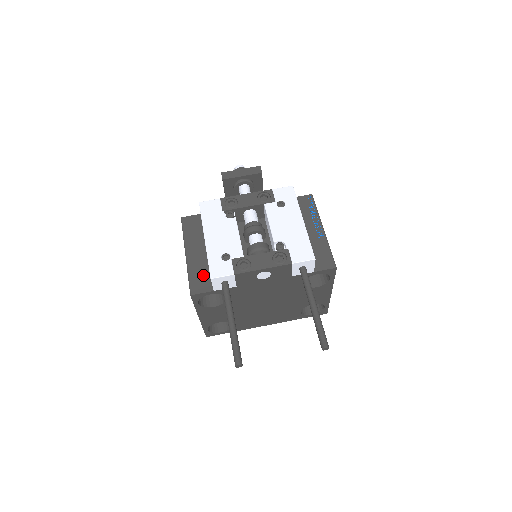
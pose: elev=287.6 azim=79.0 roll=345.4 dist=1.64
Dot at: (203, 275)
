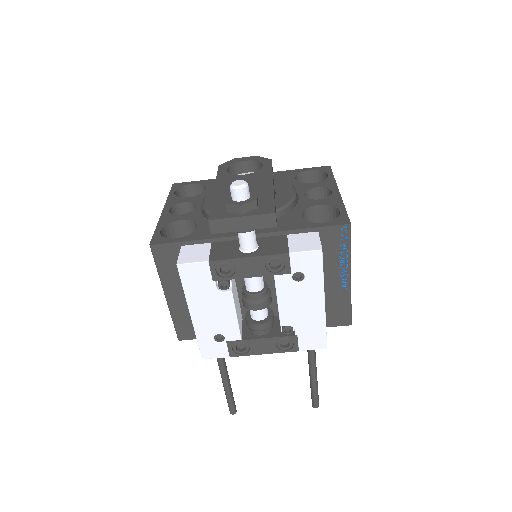
Dot at: (191, 322)
